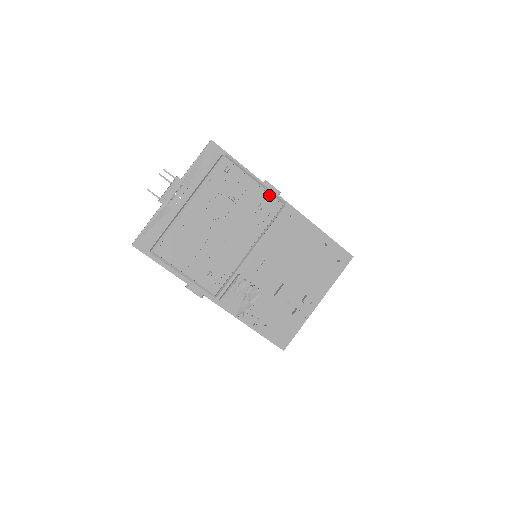
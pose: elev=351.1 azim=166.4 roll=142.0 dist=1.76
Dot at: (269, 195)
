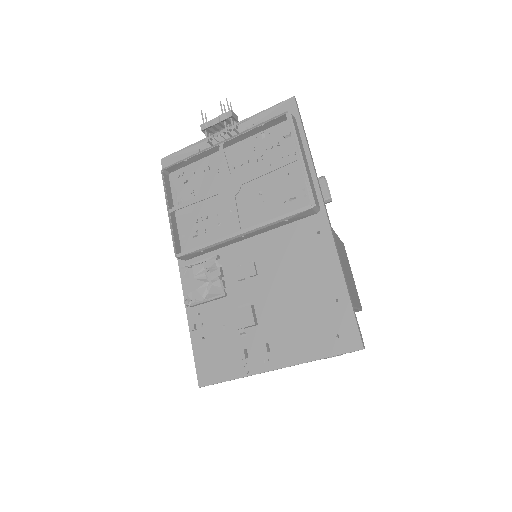
Dot at: occluded
